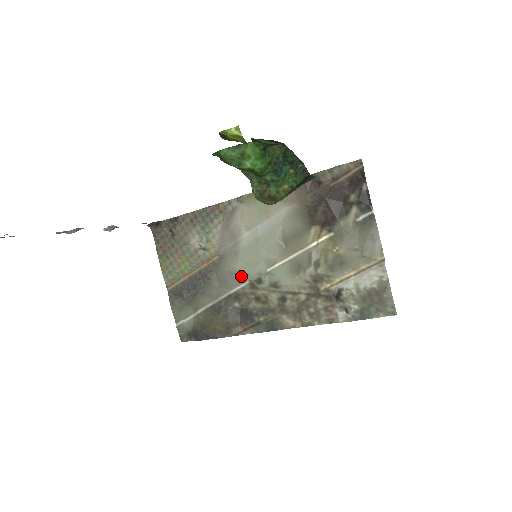
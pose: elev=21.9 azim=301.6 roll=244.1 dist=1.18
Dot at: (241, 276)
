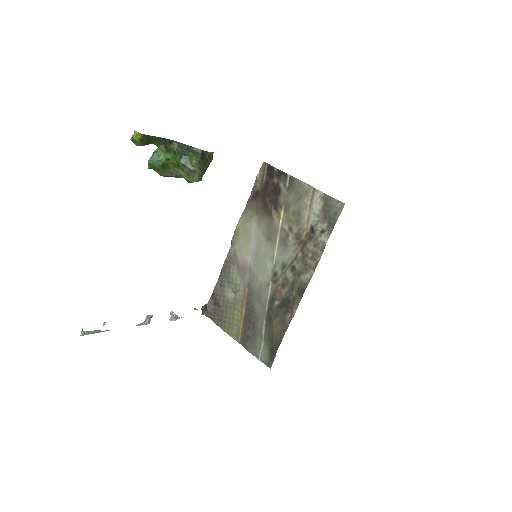
Dot at: (265, 283)
